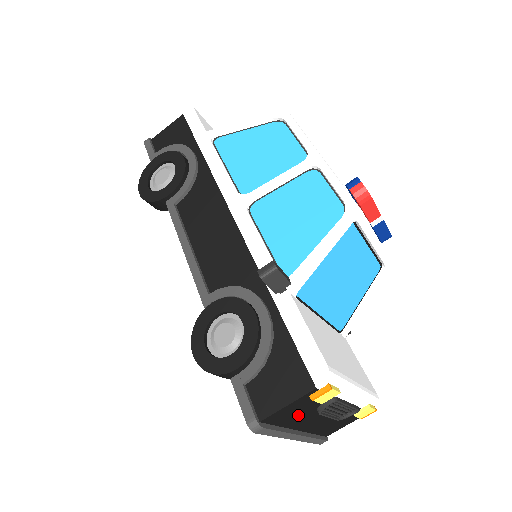
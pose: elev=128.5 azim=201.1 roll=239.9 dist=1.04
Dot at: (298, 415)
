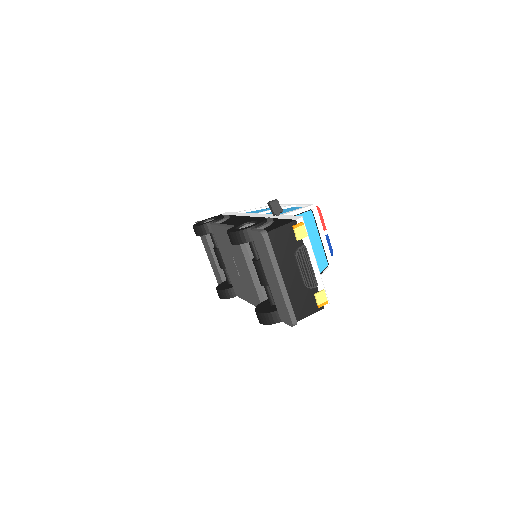
Dot at: (284, 250)
